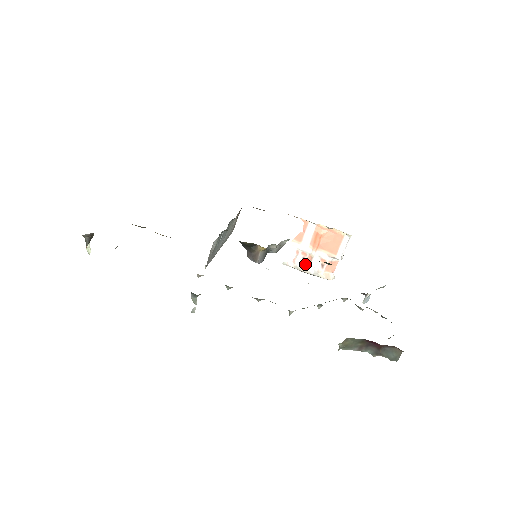
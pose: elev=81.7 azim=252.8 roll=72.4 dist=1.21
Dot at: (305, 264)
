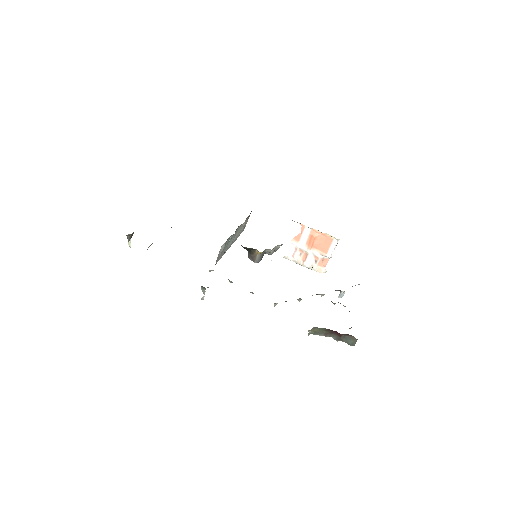
Dot at: (302, 259)
